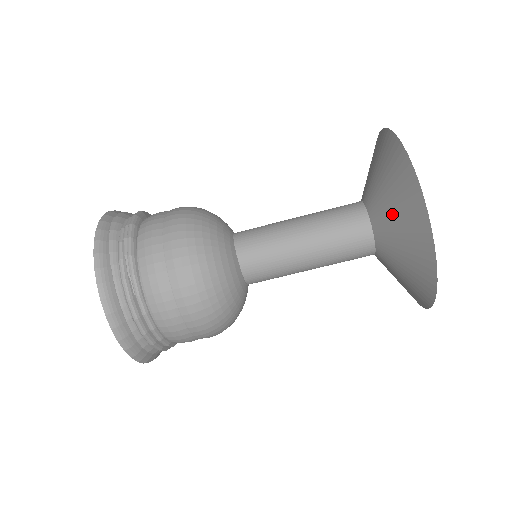
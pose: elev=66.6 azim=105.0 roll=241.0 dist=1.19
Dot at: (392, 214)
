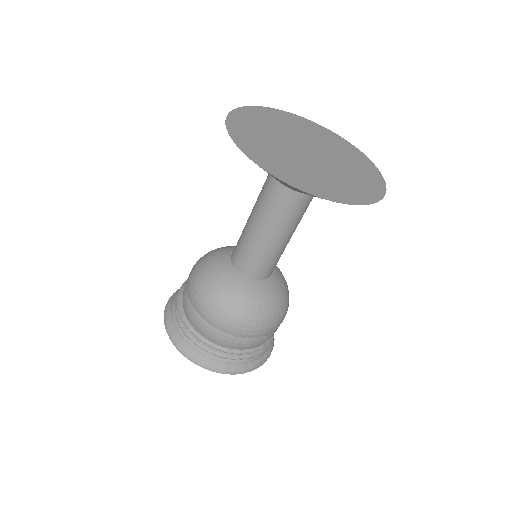
Dot at: occluded
